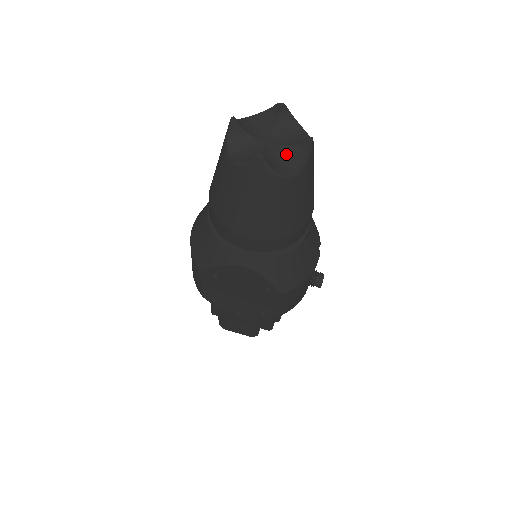
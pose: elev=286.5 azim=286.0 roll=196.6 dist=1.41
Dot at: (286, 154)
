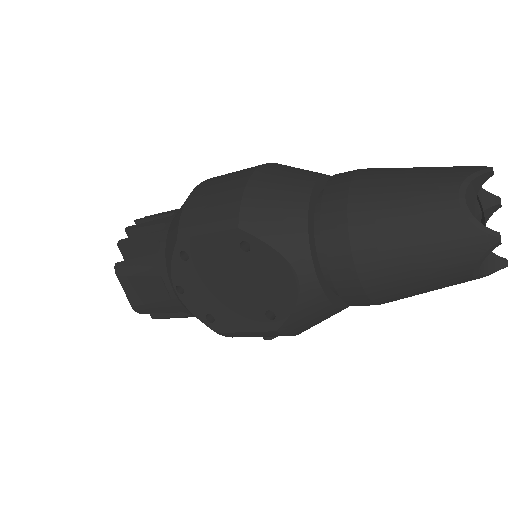
Dot at: occluded
